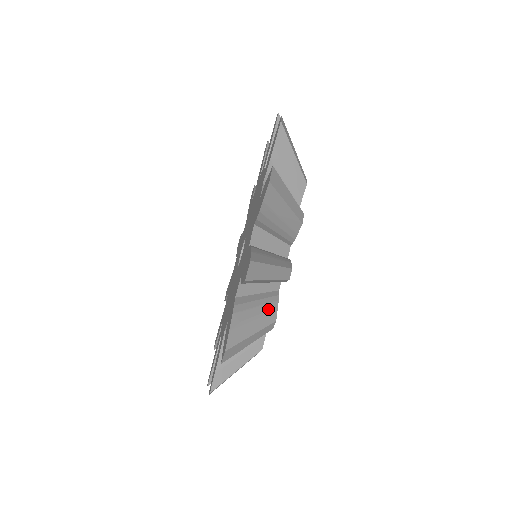
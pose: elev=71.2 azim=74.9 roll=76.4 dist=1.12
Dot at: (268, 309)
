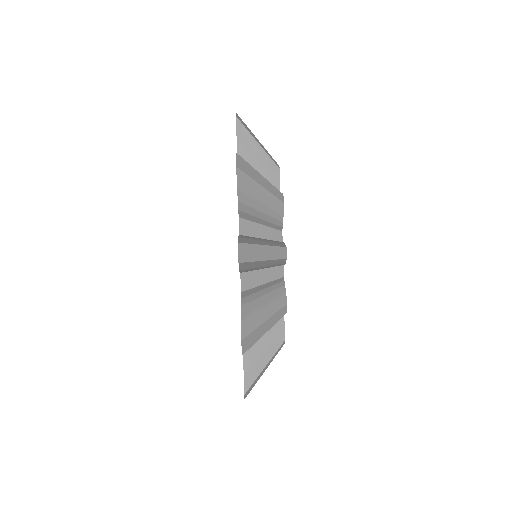
Dot at: occluded
